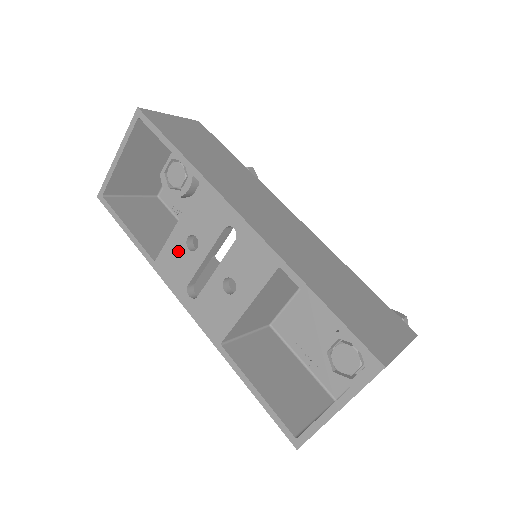
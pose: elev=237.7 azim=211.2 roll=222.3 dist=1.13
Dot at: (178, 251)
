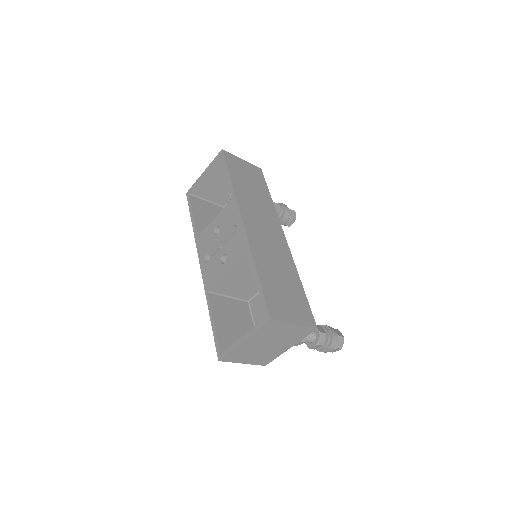
Dot at: (209, 234)
